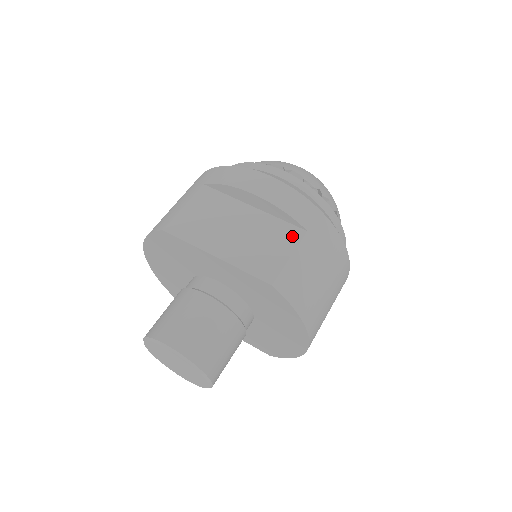
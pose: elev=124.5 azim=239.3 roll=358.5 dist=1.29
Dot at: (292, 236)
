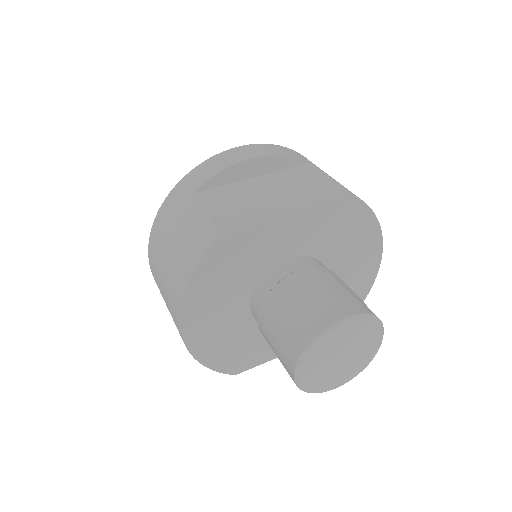
Dot at: (308, 170)
